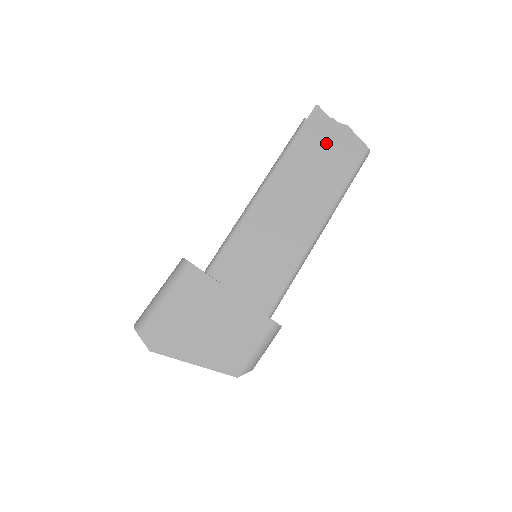
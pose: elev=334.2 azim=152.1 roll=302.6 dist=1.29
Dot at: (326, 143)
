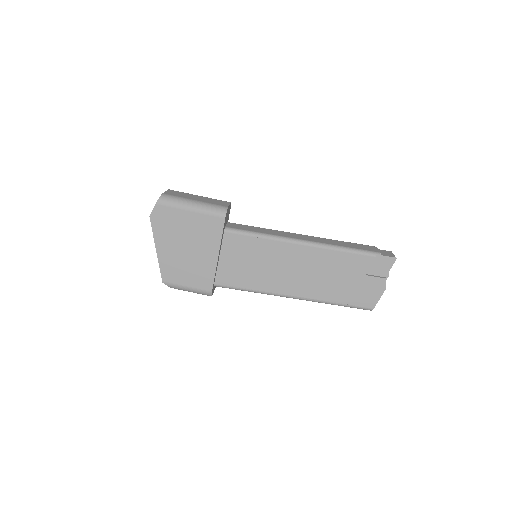
Dot at: (365, 278)
